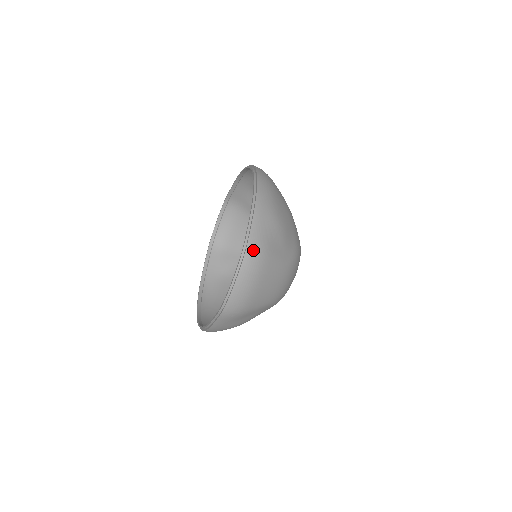
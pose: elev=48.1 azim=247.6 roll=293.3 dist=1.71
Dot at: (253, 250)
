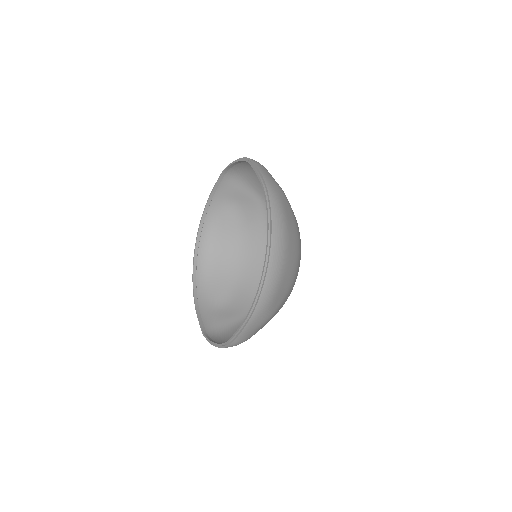
Dot at: (235, 345)
